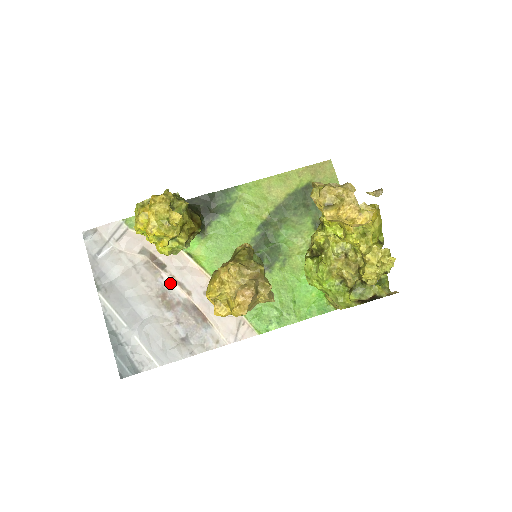
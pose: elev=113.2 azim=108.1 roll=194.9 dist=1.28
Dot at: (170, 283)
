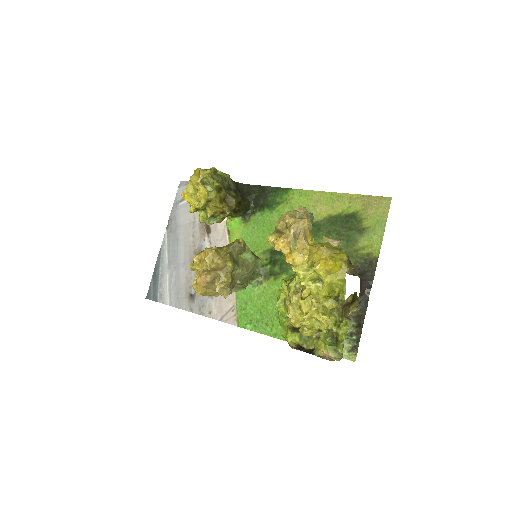
Dot at: (207, 247)
